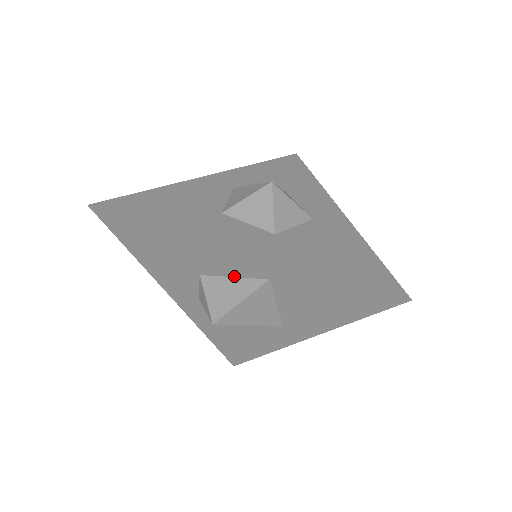
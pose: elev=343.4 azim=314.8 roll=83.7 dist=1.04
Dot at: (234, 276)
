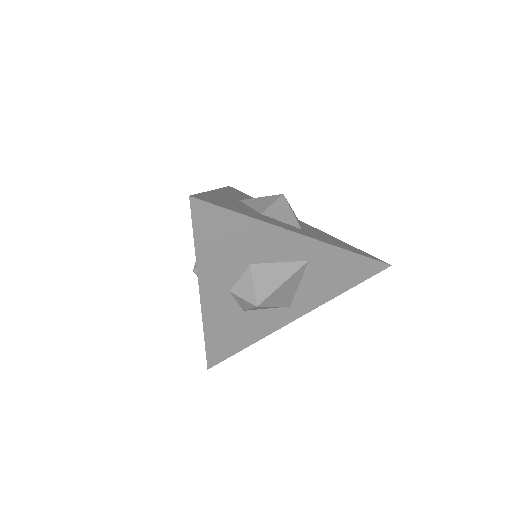
Dot at: (281, 261)
